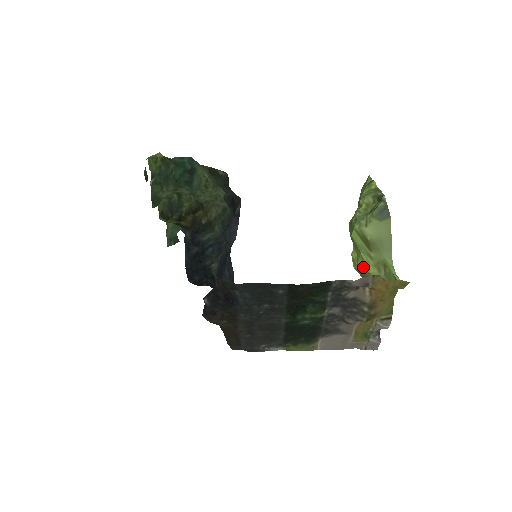
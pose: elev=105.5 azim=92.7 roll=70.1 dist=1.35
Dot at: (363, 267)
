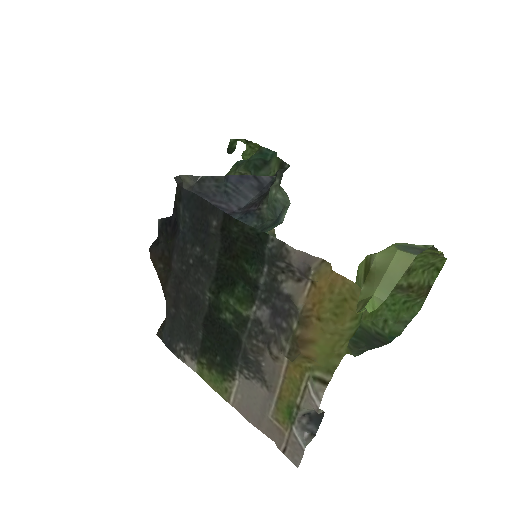
Dot at: occluded
